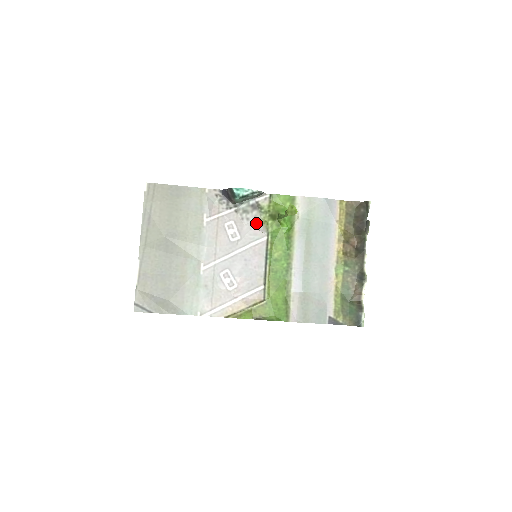
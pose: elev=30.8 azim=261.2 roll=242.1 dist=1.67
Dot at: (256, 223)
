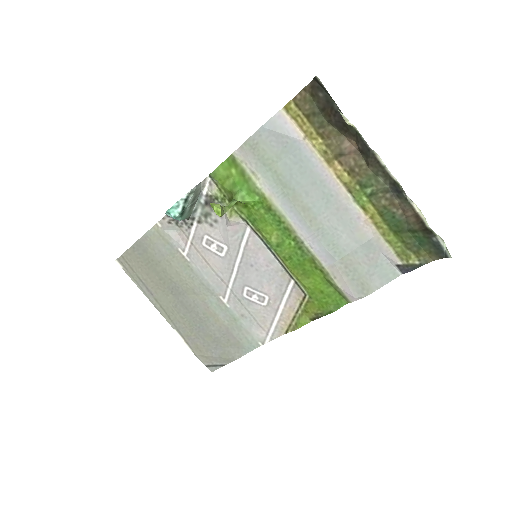
Dot at: (225, 220)
